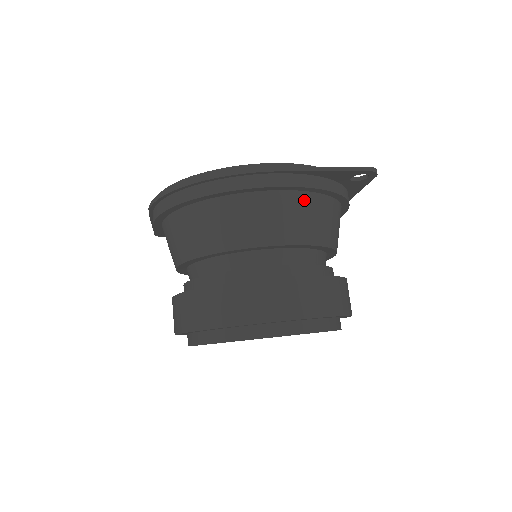
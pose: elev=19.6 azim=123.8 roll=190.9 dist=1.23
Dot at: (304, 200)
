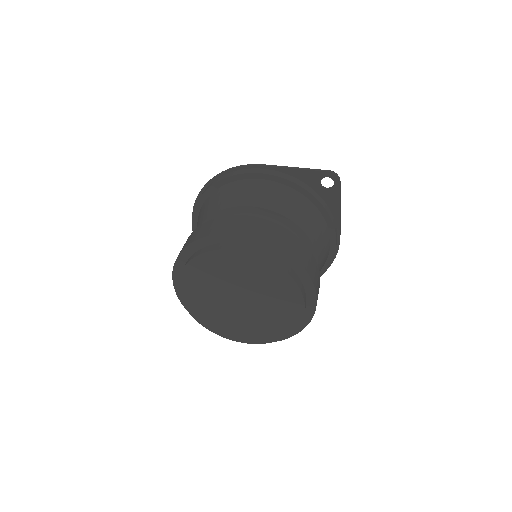
Dot at: (279, 188)
